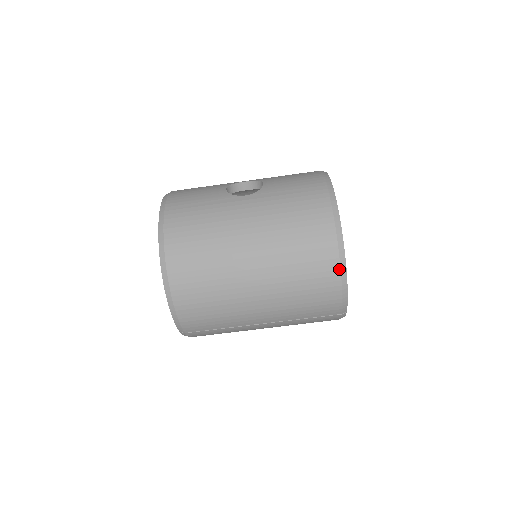
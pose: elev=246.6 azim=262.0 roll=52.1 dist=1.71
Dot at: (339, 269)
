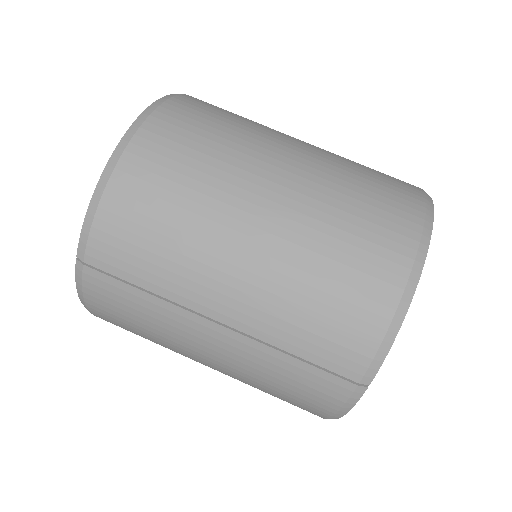
Dot at: (406, 277)
